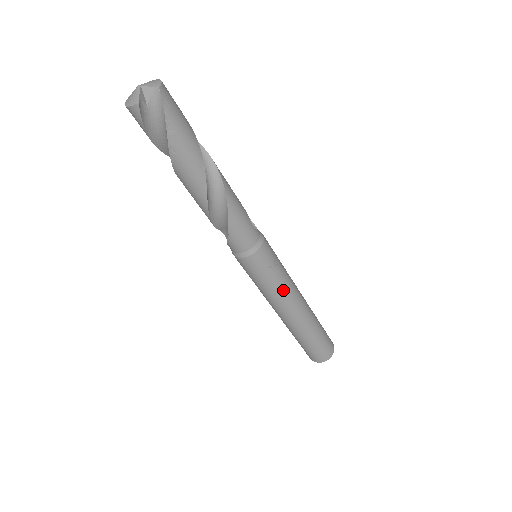
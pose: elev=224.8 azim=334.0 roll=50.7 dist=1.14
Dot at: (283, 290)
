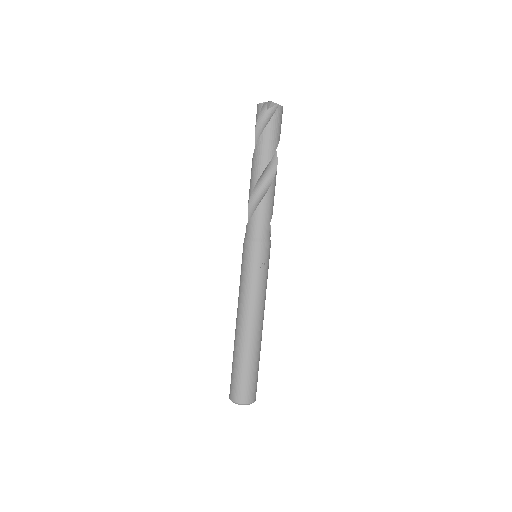
Dot at: (254, 292)
